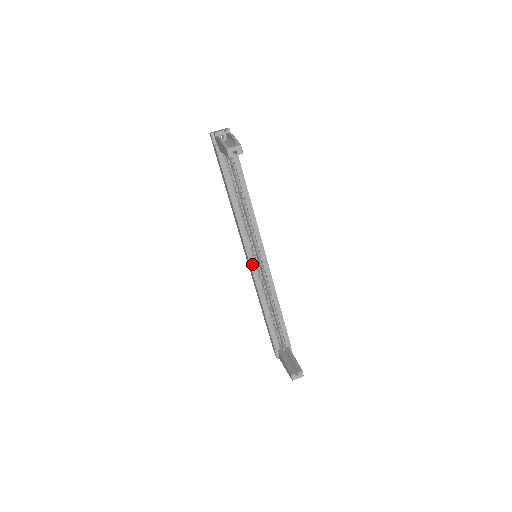
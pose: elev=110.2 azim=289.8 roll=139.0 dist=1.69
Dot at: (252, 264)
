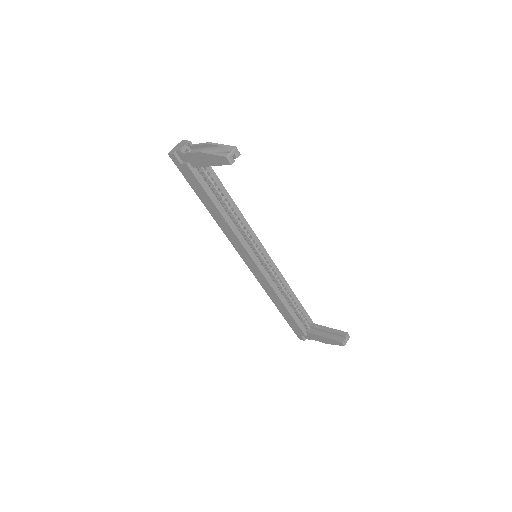
Dot at: (259, 265)
